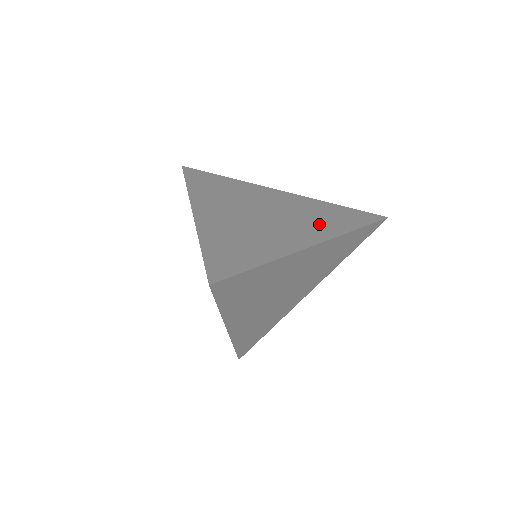
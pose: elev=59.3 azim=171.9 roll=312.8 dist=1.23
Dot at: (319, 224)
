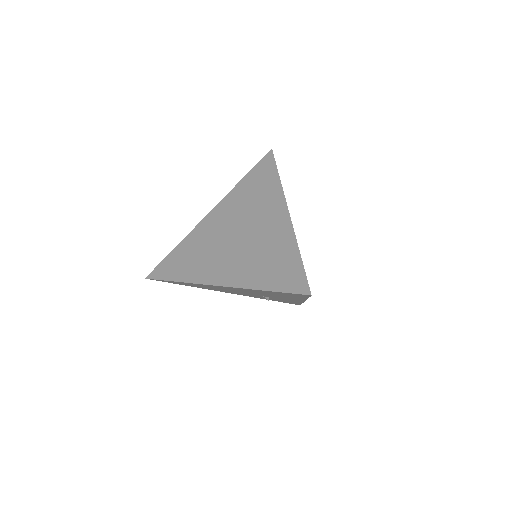
Dot at: (265, 200)
